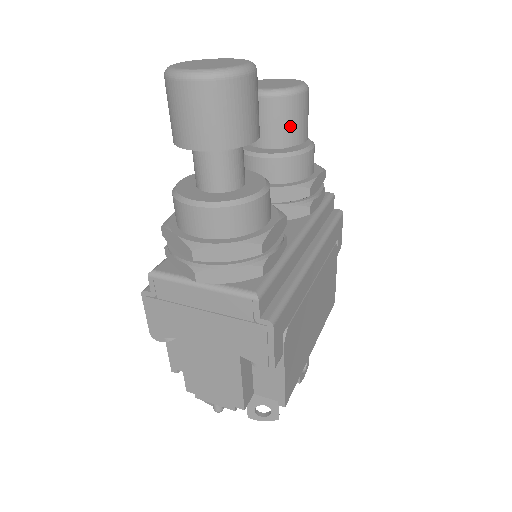
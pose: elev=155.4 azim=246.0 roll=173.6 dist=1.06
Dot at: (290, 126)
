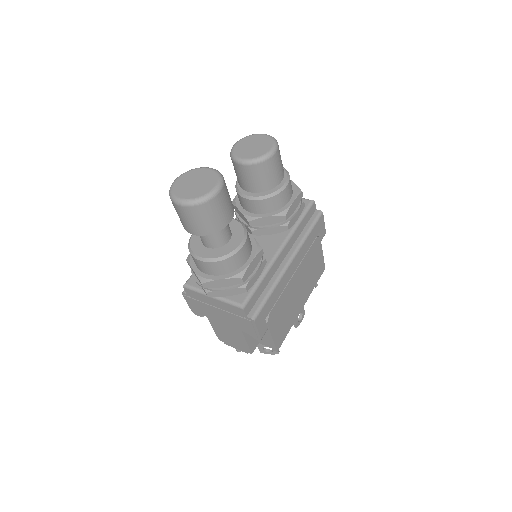
Dot at: (265, 179)
